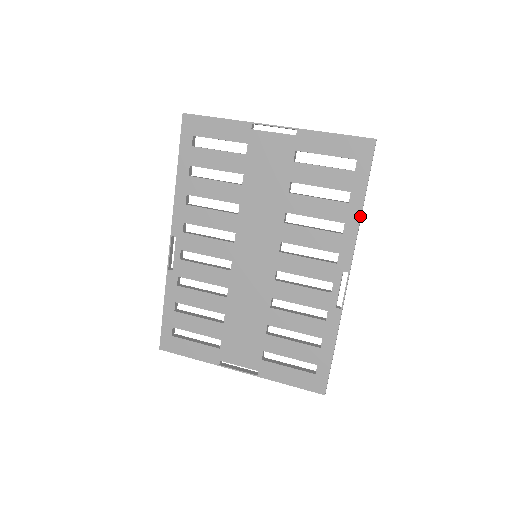
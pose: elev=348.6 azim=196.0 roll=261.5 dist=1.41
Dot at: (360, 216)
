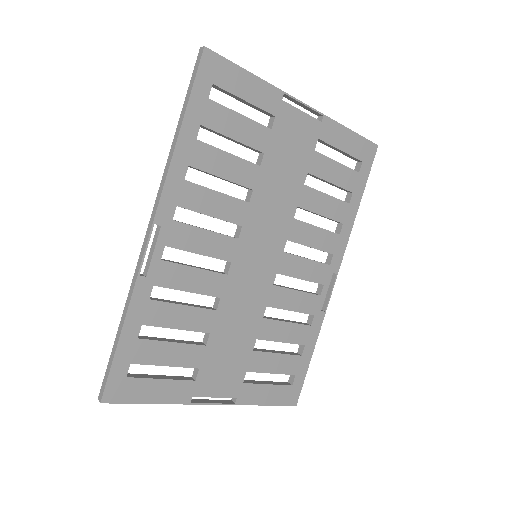
Dot at: occluded
